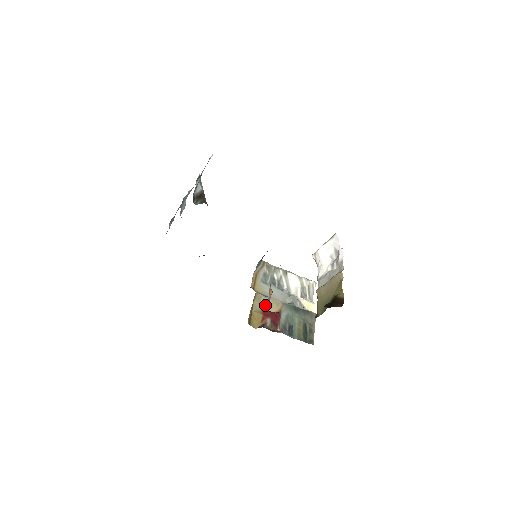
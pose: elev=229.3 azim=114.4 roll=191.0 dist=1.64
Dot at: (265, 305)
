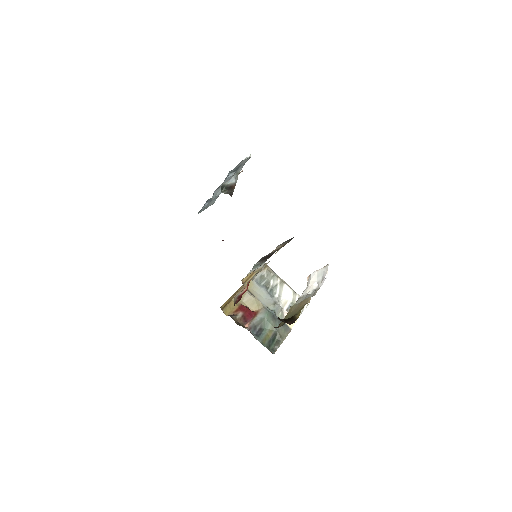
Dot at: (247, 301)
